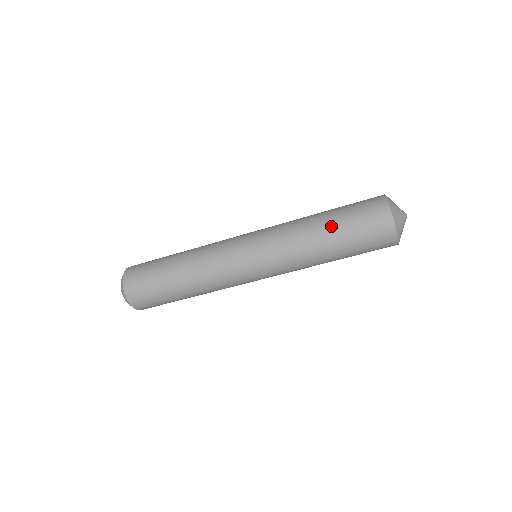
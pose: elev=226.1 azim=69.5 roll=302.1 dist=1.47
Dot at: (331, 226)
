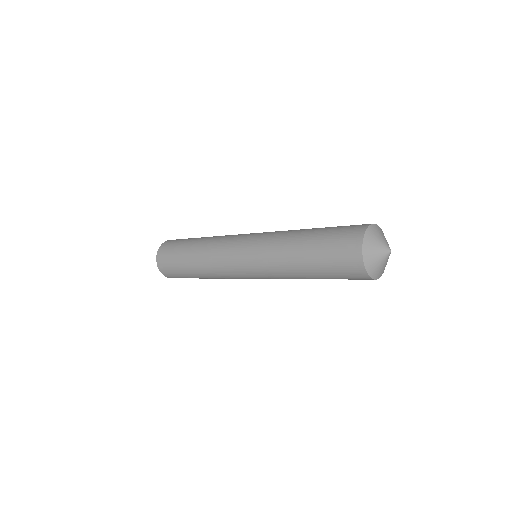
Dot at: (314, 275)
